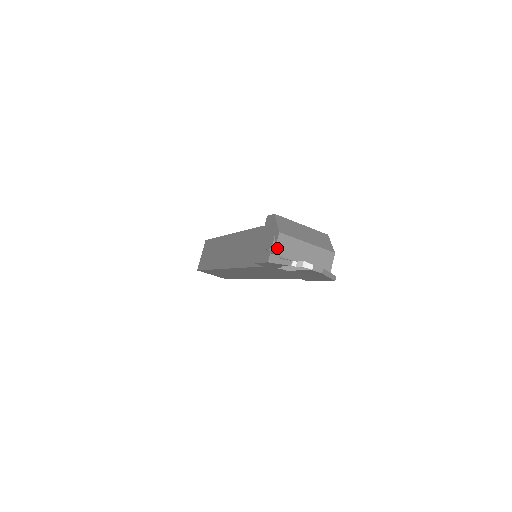
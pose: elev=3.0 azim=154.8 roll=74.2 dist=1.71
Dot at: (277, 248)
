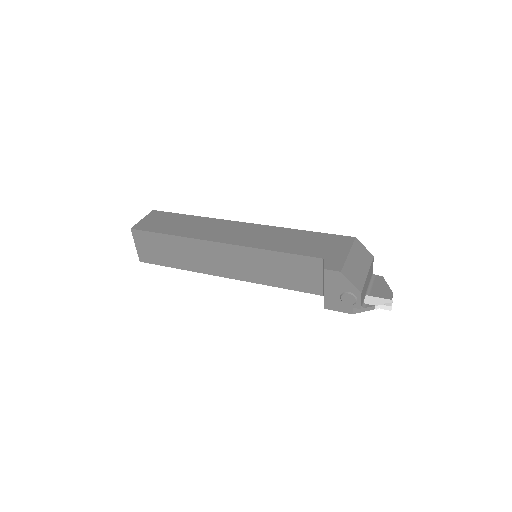
Dot at: (361, 304)
